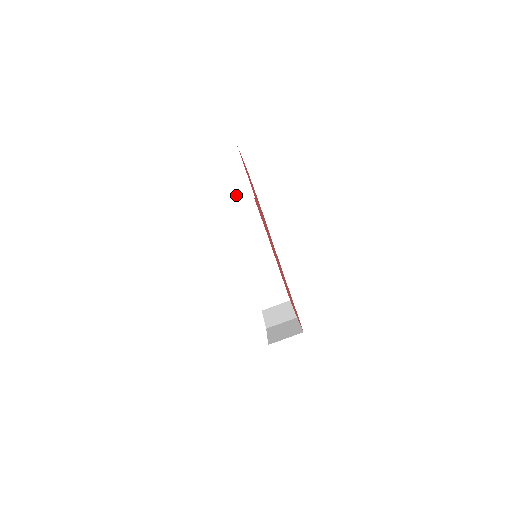
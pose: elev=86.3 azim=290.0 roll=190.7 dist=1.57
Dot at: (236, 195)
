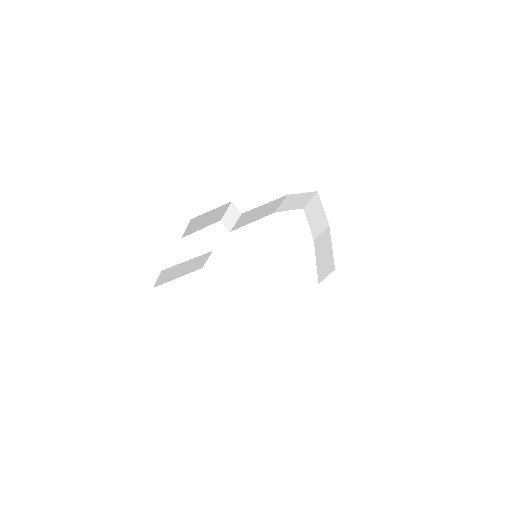
Dot at: (200, 261)
